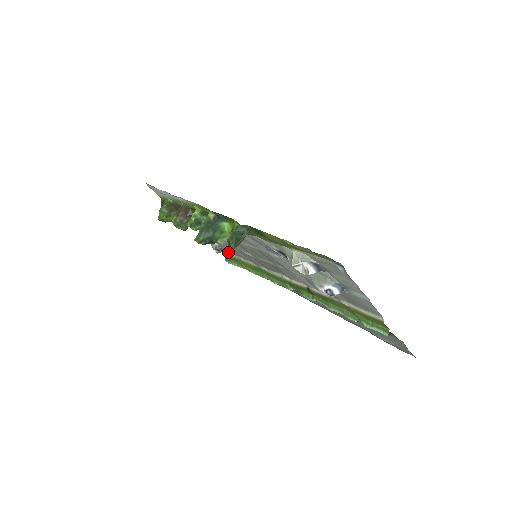
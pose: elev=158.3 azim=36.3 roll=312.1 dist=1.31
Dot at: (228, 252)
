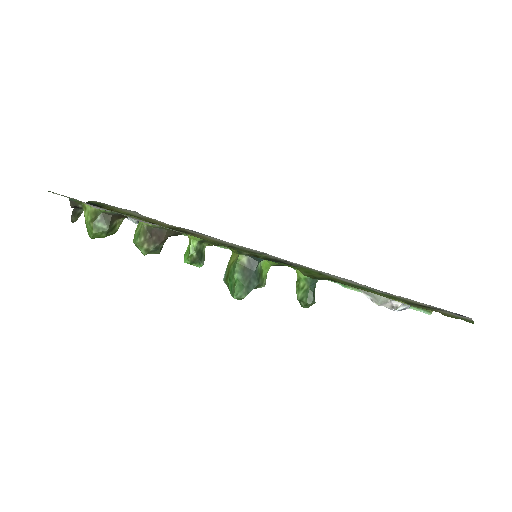
Dot at: occluded
